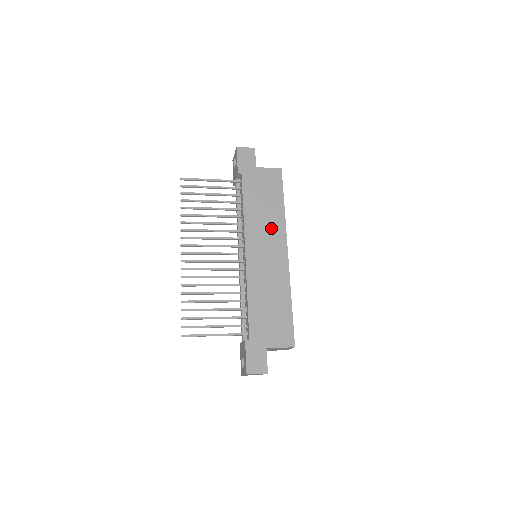
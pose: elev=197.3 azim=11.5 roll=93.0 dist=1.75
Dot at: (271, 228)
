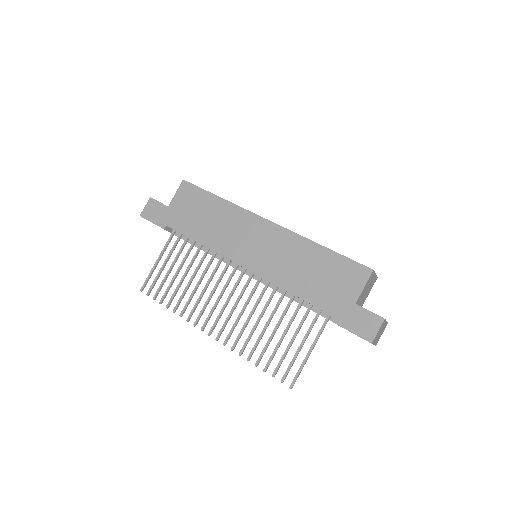
Dot at: (234, 224)
